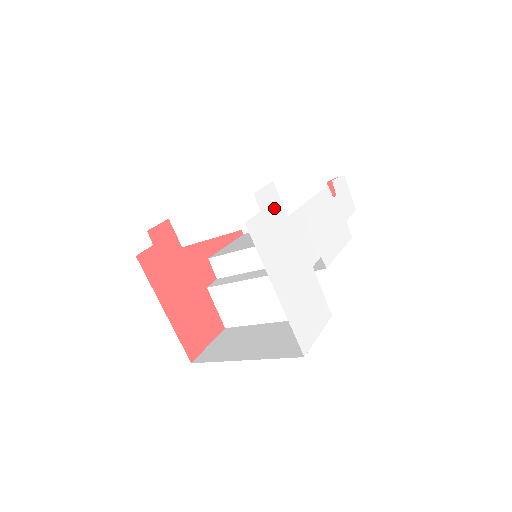
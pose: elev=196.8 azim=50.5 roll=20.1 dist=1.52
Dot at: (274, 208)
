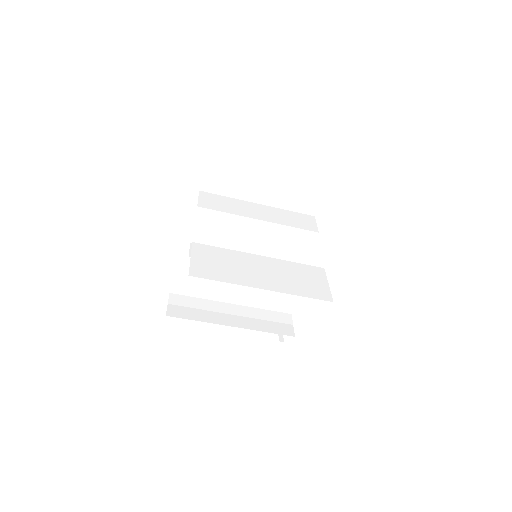
Dot at: occluded
